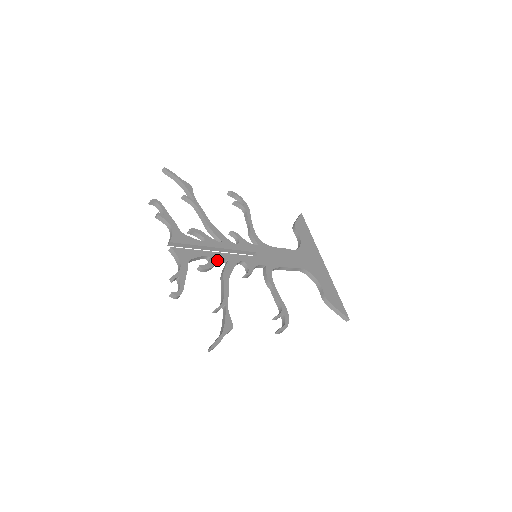
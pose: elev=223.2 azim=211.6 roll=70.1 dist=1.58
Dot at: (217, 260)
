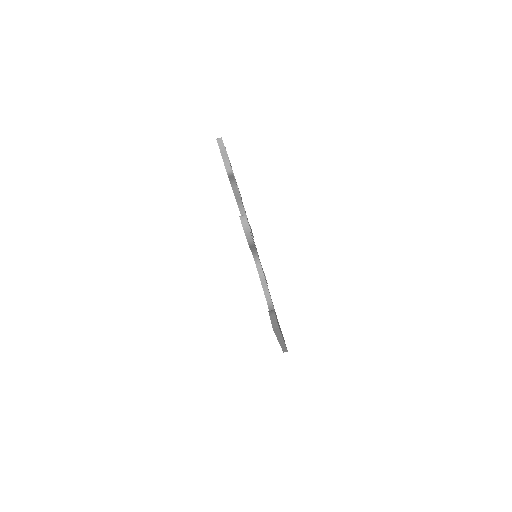
Dot at: (244, 209)
